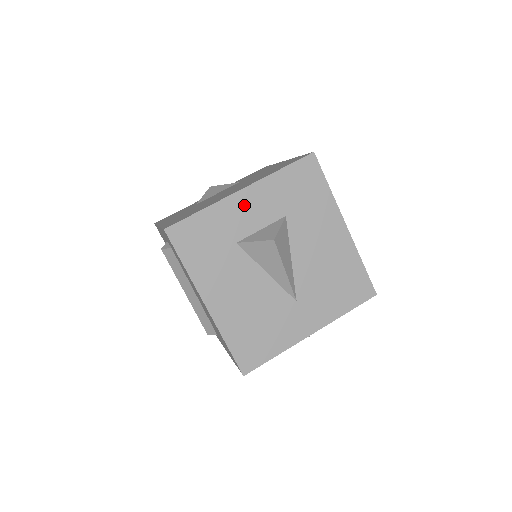
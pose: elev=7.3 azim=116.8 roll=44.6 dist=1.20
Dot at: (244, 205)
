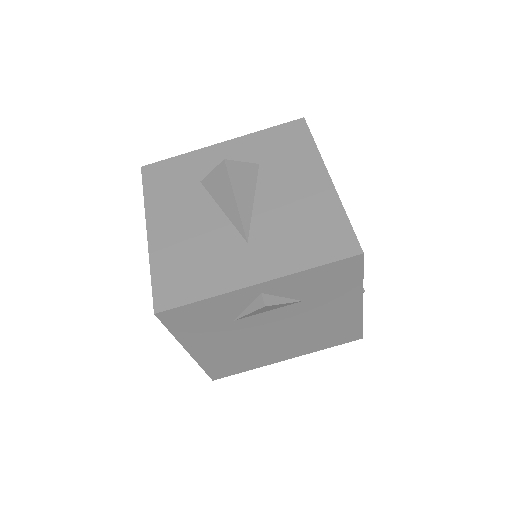
Dot at: (220, 154)
